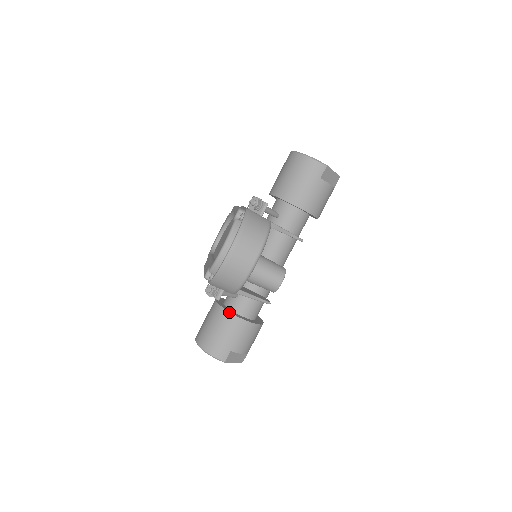
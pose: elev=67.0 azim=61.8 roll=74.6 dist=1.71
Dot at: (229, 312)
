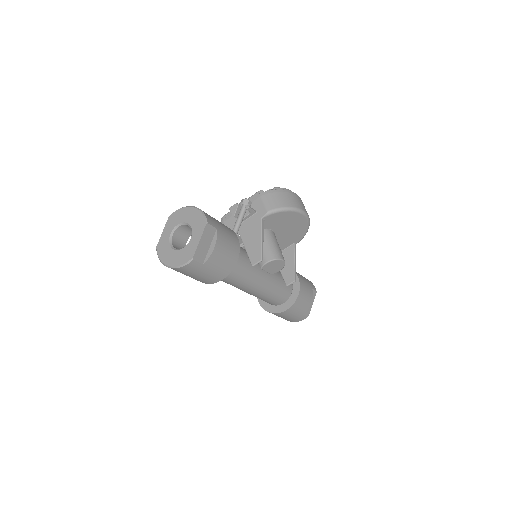
Dot at: occluded
